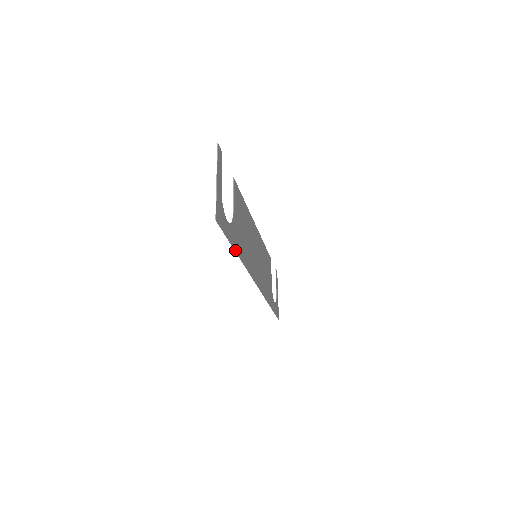
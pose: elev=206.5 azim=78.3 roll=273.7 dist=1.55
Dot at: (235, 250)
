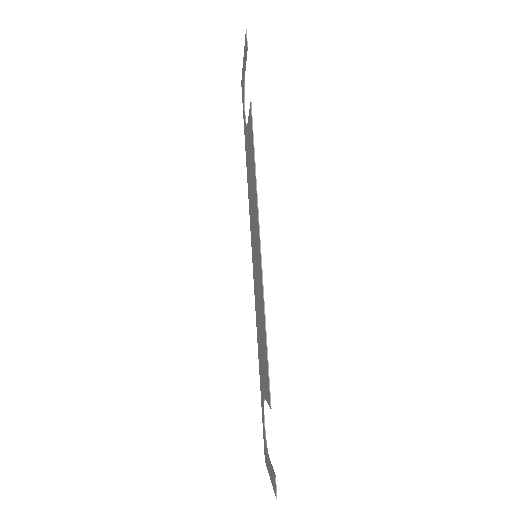
Dot at: (260, 380)
